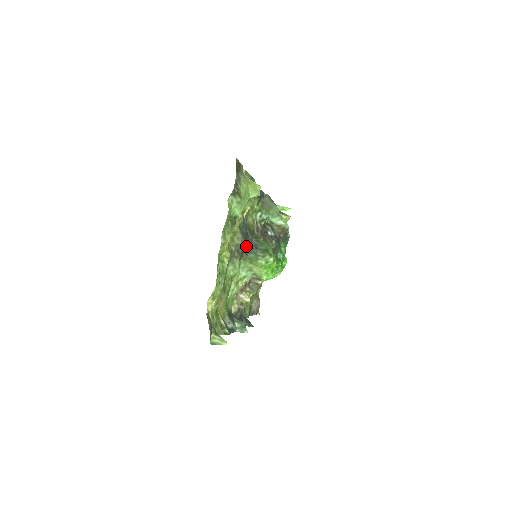
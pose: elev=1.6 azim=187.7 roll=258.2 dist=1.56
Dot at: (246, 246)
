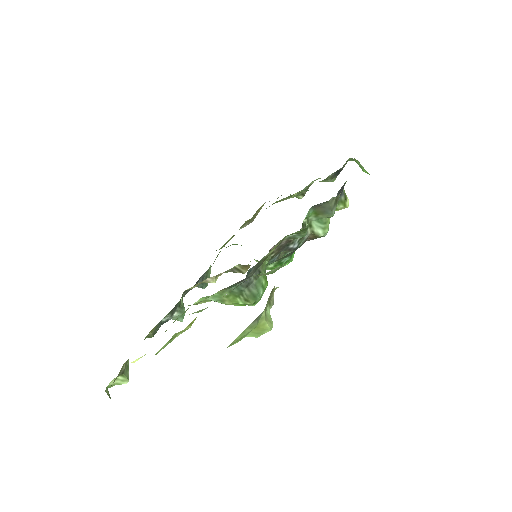
Dot at: occluded
